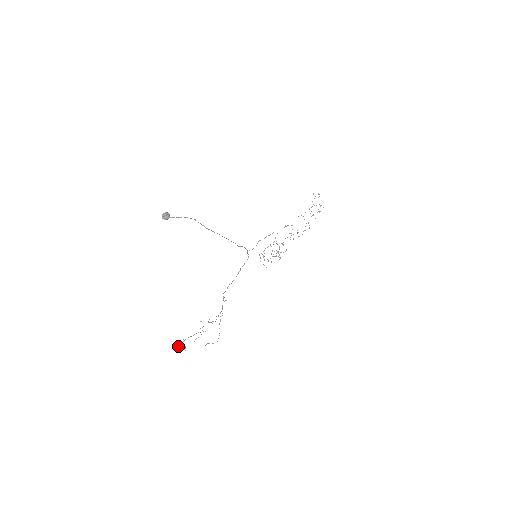
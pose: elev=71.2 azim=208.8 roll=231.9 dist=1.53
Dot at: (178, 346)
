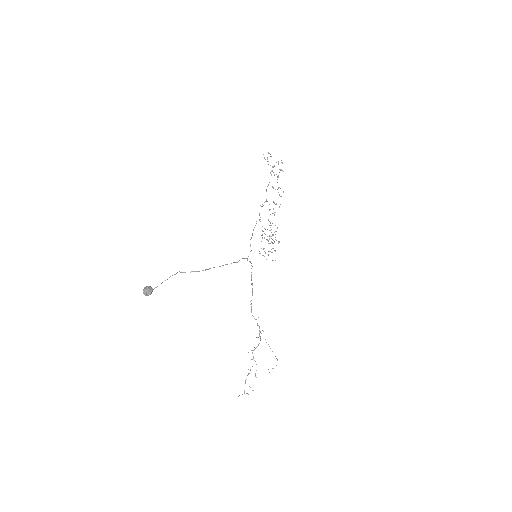
Dot at: (244, 392)
